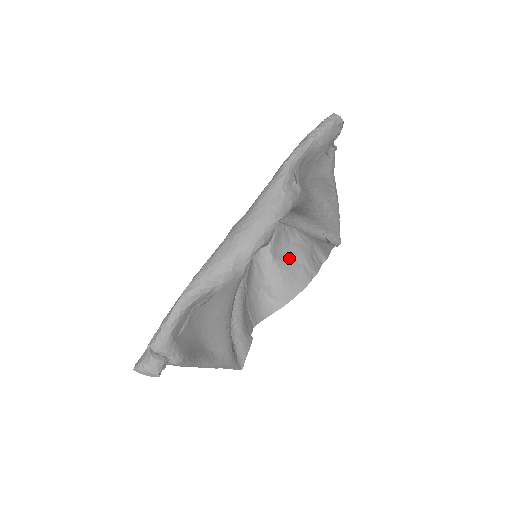
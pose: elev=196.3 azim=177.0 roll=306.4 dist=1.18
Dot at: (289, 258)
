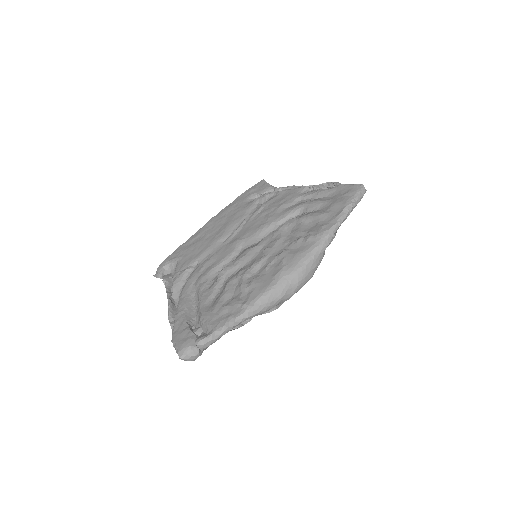
Dot at: occluded
